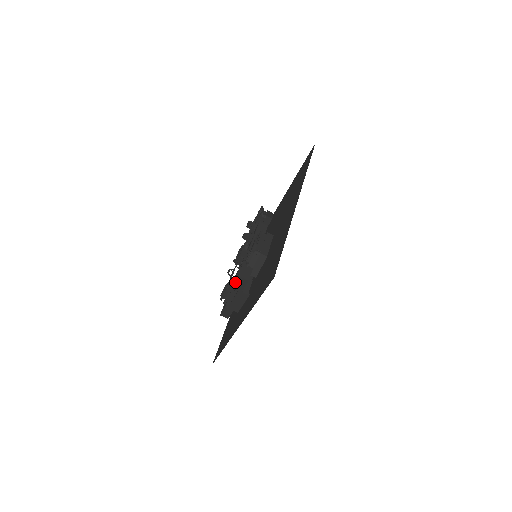
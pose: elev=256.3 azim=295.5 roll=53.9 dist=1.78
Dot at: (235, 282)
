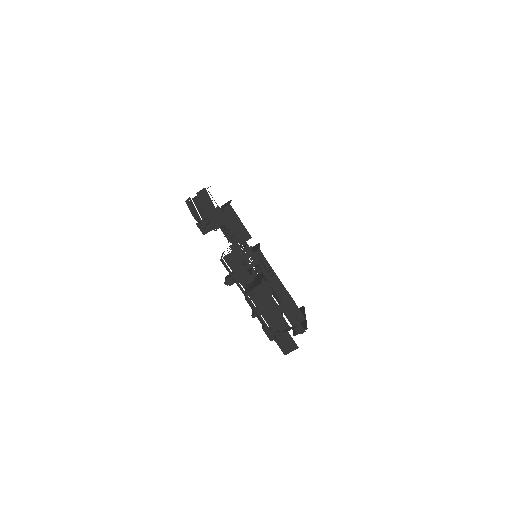
Dot at: (269, 291)
